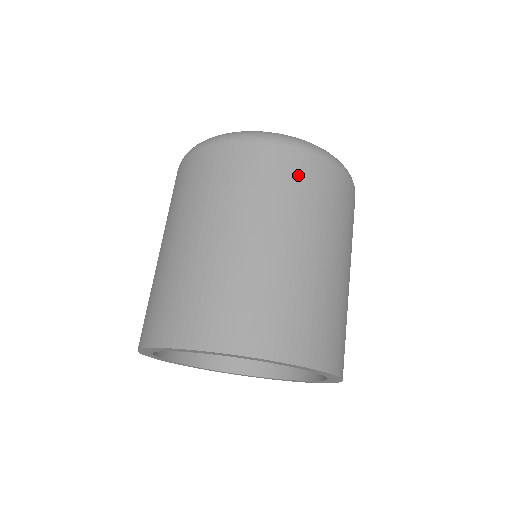
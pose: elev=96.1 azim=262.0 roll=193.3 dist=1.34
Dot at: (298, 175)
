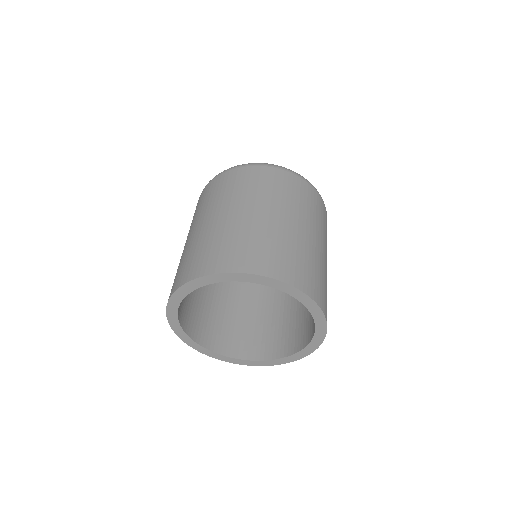
Dot at: (281, 182)
